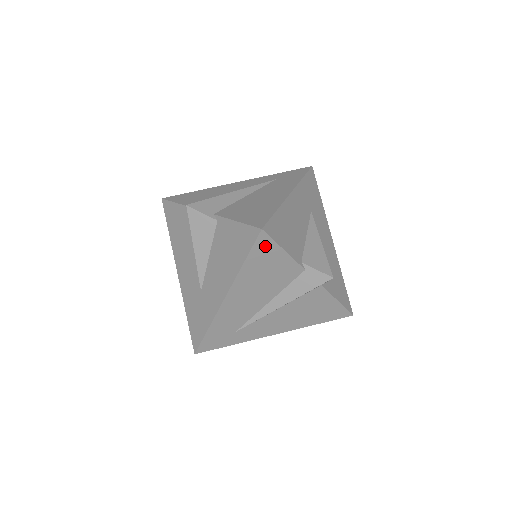
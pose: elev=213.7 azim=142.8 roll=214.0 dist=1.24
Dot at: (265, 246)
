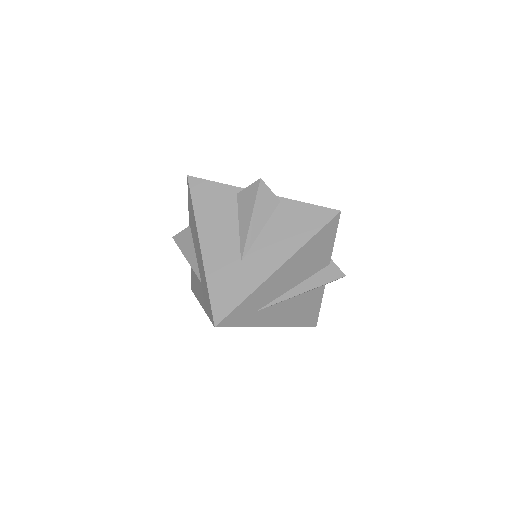
Dot at: (331, 228)
